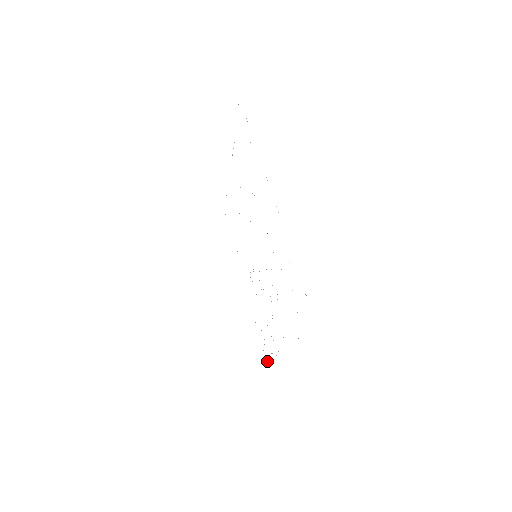
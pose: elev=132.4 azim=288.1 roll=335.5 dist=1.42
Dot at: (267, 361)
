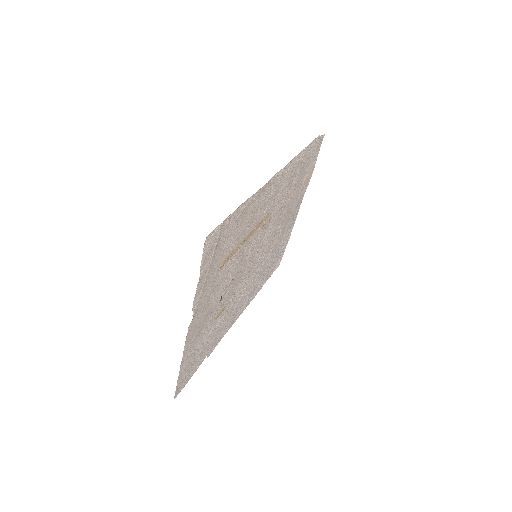
Dot at: (275, 269)
